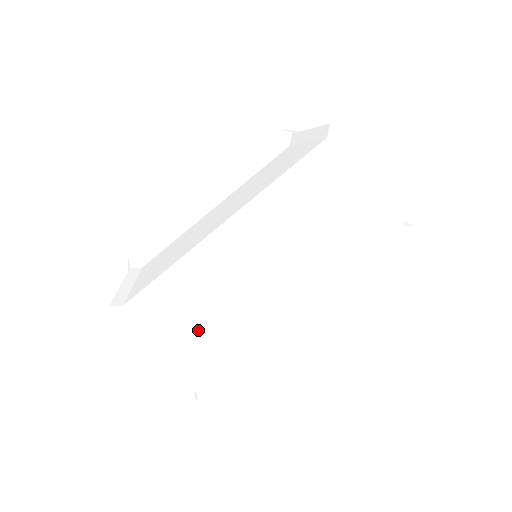
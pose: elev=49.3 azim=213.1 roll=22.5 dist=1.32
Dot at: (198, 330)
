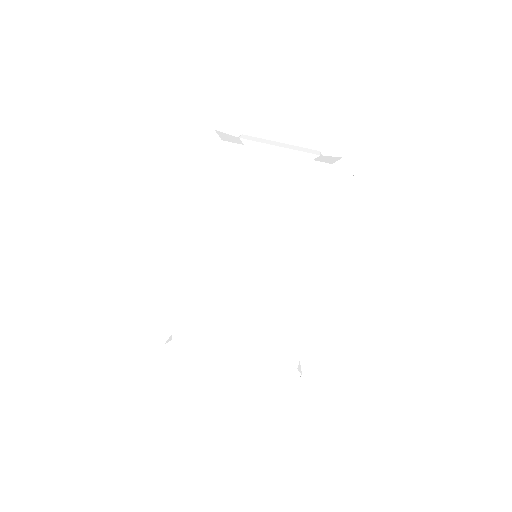
Dot at: (232, 335)
